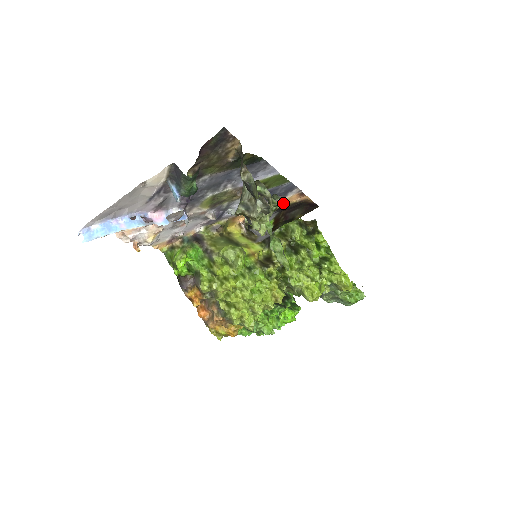
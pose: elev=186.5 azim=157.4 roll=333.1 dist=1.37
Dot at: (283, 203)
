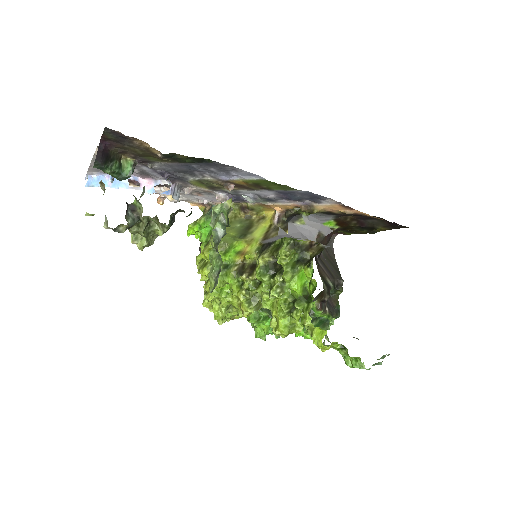
Dot at: (324, 209)
